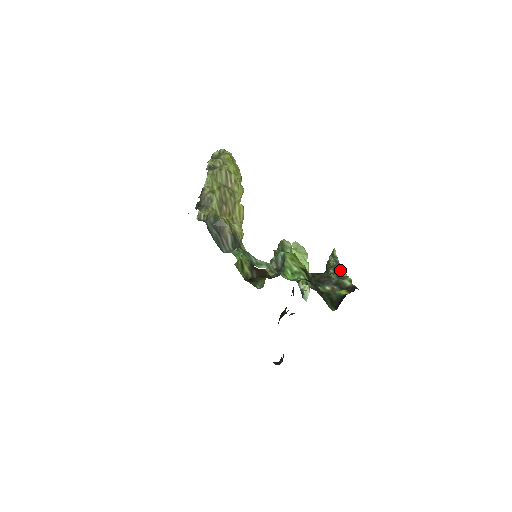
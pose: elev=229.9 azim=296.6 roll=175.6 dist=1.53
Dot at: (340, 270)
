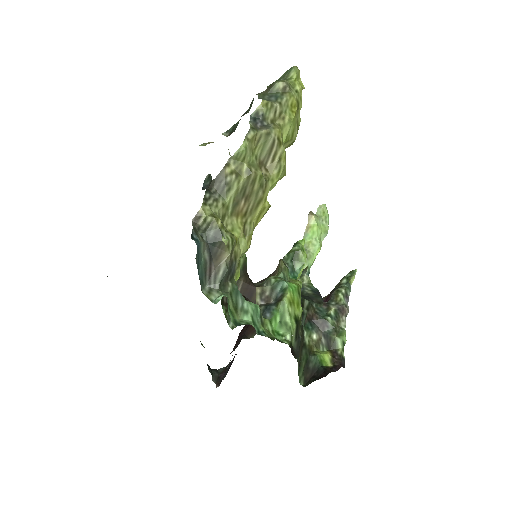
Dot at: (343, 315)
